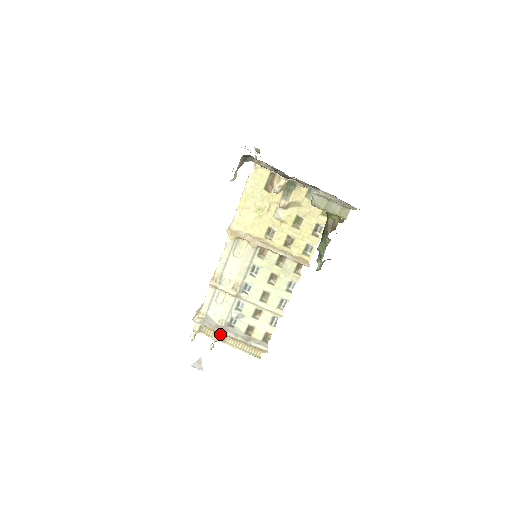
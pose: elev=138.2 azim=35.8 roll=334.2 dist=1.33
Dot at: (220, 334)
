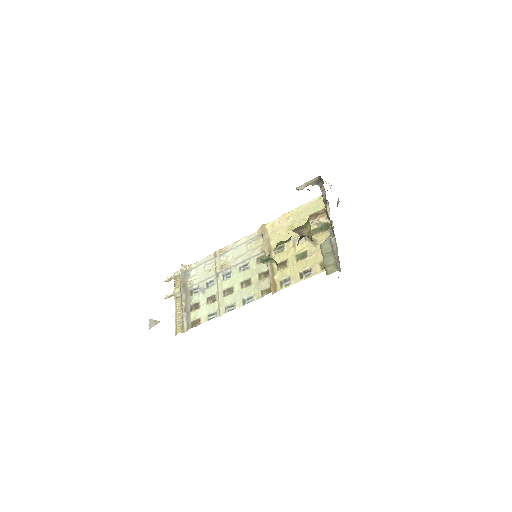
Dot at: (181, 291)
